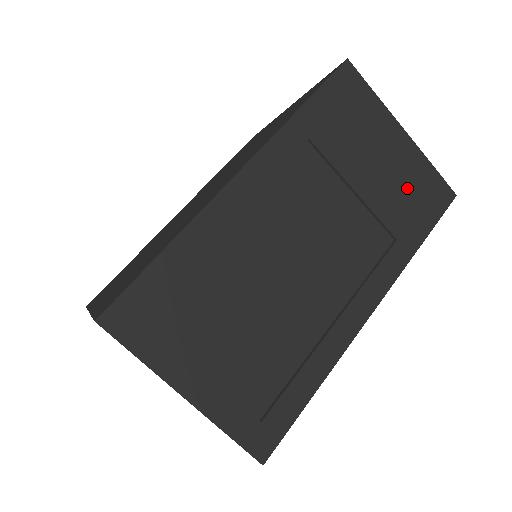
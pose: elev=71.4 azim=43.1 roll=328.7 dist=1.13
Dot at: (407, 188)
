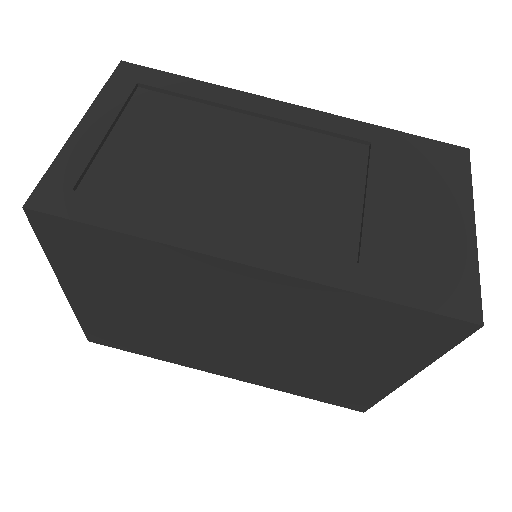
Dot at: (424, 252)
